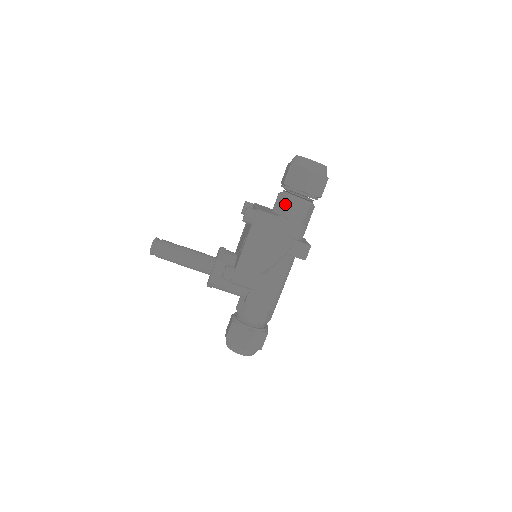
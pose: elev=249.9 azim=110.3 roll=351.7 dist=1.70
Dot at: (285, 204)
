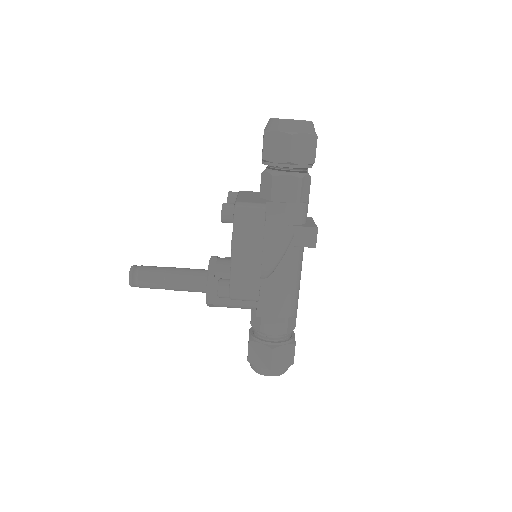
Dot at: (271, 185)
